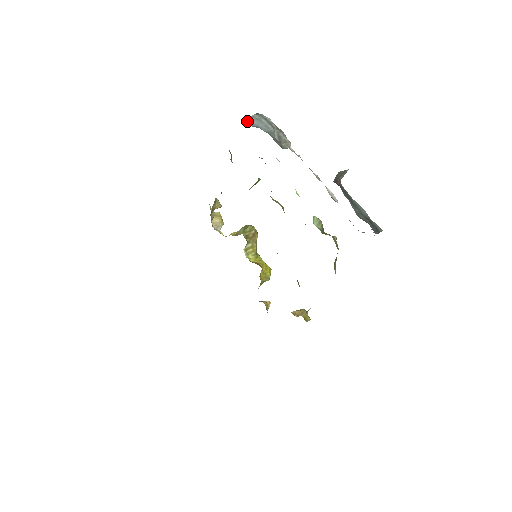
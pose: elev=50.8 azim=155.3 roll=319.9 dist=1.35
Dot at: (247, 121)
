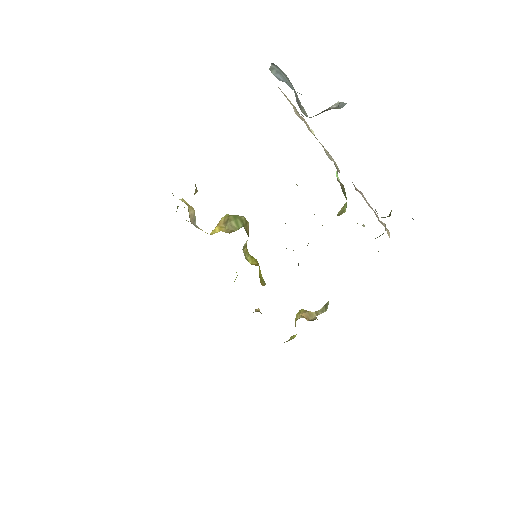
Dot at: (272, 73)
